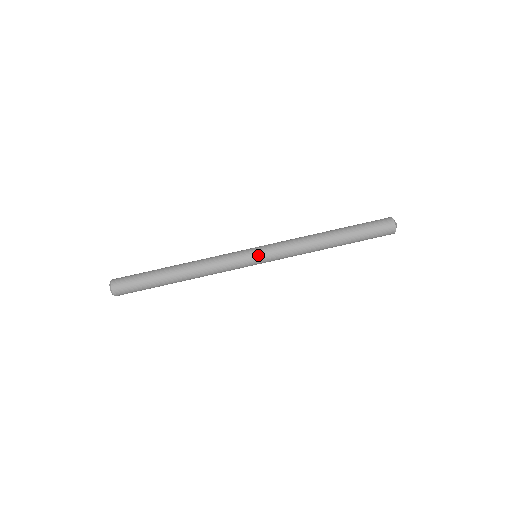
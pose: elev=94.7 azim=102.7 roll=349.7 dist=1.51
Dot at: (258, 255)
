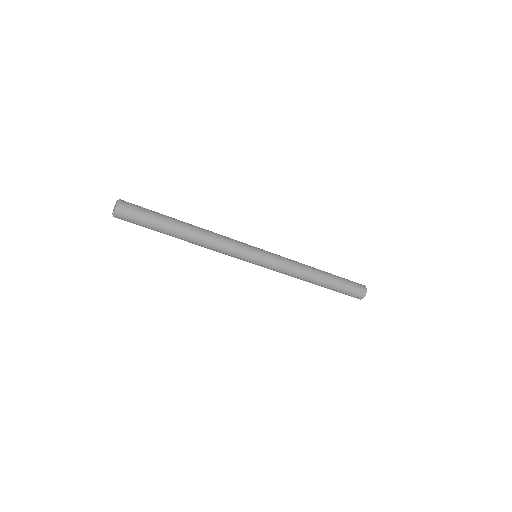
Dot at: (261, 257)
